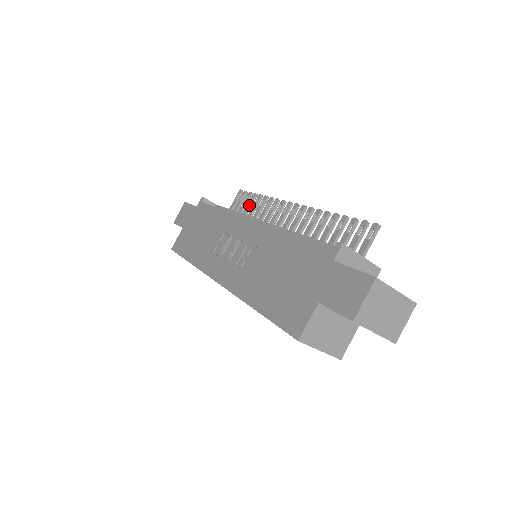
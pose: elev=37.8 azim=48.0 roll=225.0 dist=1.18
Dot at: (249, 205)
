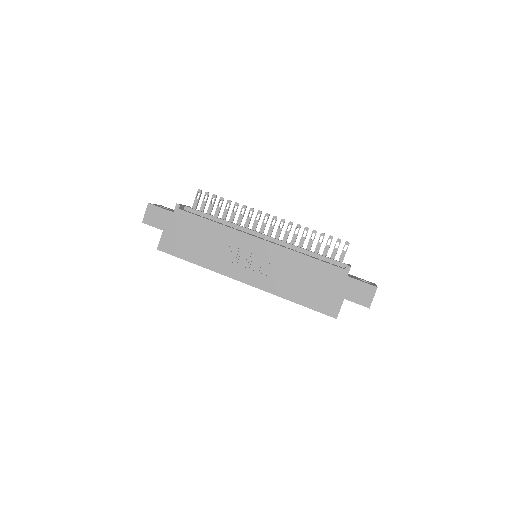
Dot at: (220, 207)
